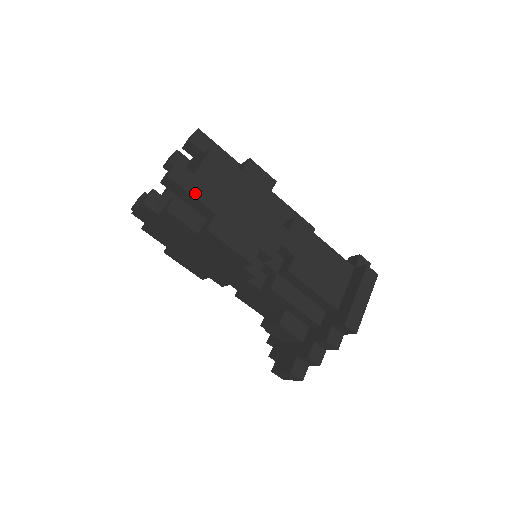
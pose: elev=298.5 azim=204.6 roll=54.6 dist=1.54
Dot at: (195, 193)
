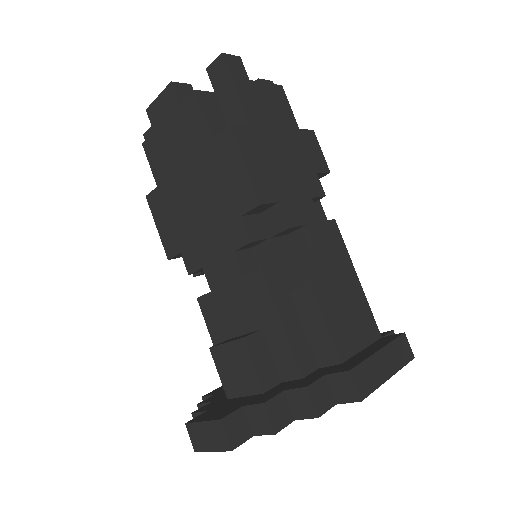
Dot at: (240, 91)
